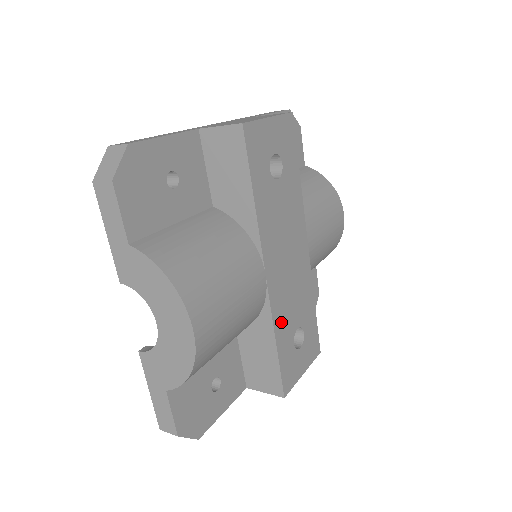
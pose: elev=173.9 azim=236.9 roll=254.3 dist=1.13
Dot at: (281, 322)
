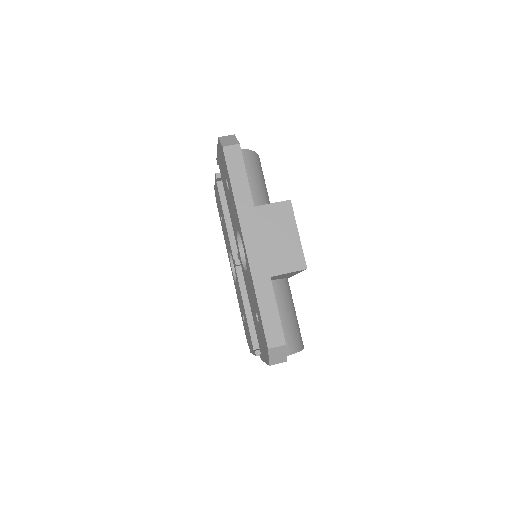
Dot at: occluded
